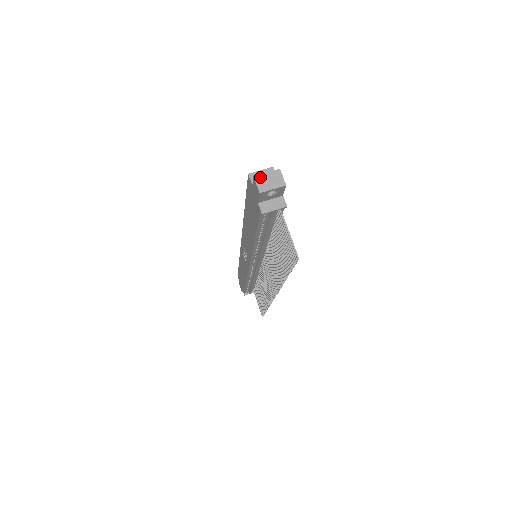
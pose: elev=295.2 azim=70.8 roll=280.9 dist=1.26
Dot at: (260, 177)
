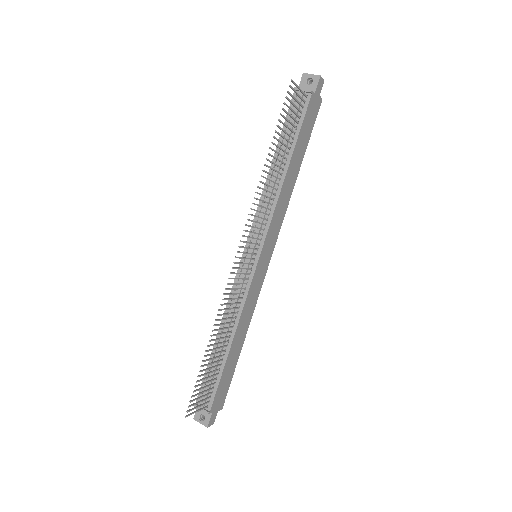
Dot at: occluded
